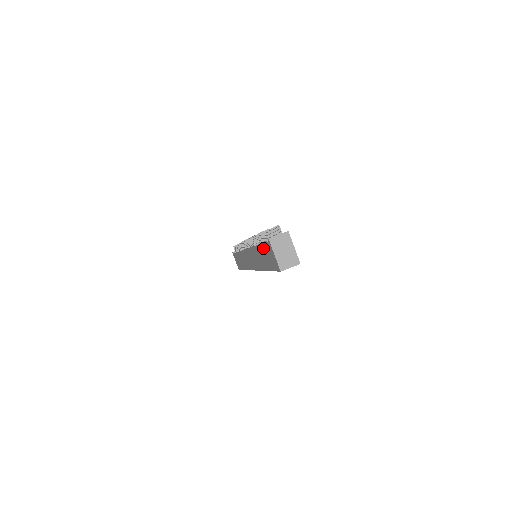
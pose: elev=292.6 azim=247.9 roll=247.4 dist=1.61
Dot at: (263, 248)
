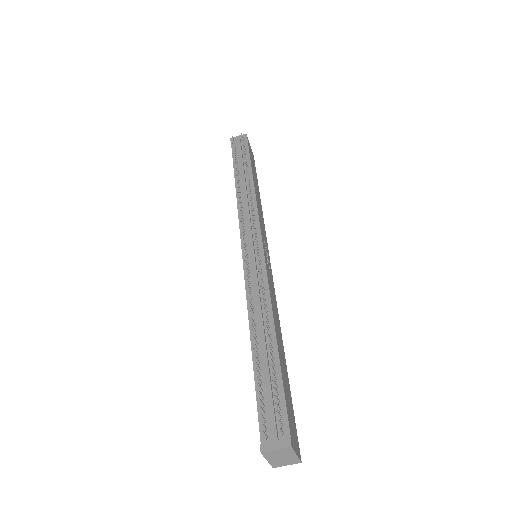
Dot at: (257, 392)
